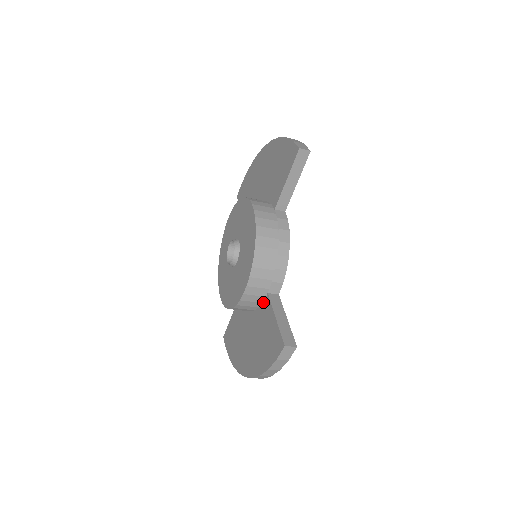
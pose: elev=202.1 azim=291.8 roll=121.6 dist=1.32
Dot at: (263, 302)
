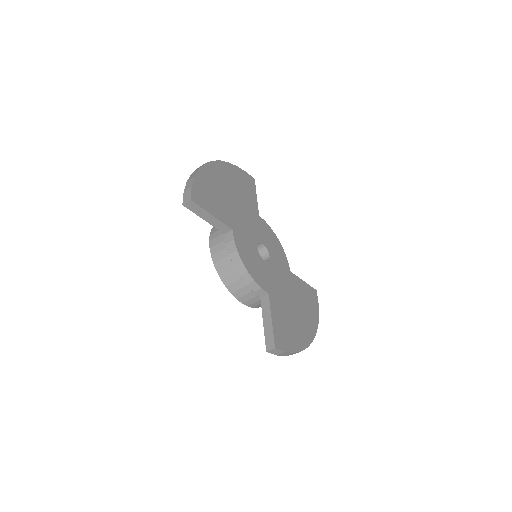
Dot at: occluded
